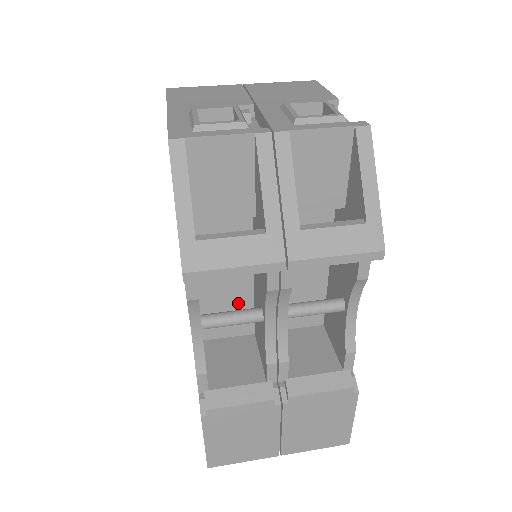
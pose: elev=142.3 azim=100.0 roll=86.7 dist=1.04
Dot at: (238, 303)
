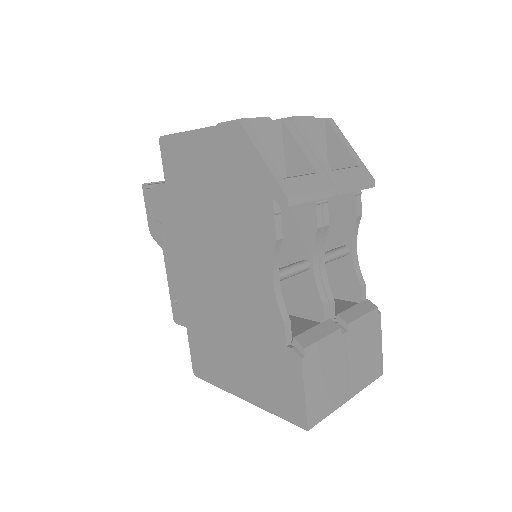
Dot at: occluded
